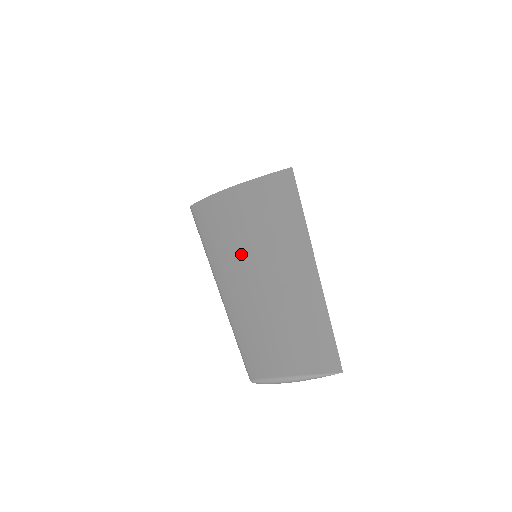
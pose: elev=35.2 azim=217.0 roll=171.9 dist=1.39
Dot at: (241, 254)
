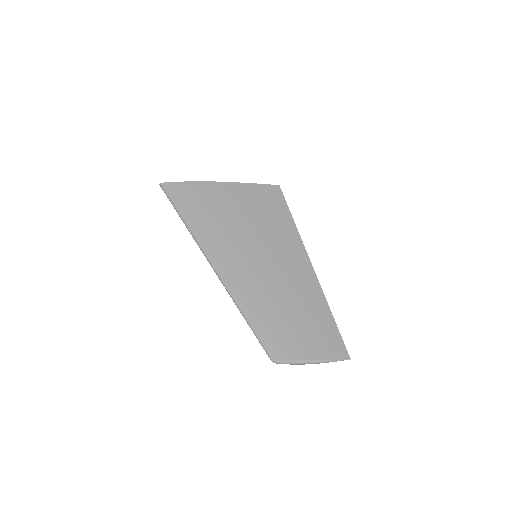
Dot at: (244, 252)
